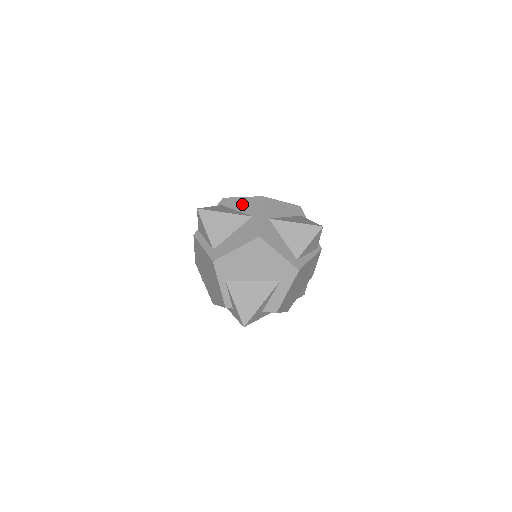
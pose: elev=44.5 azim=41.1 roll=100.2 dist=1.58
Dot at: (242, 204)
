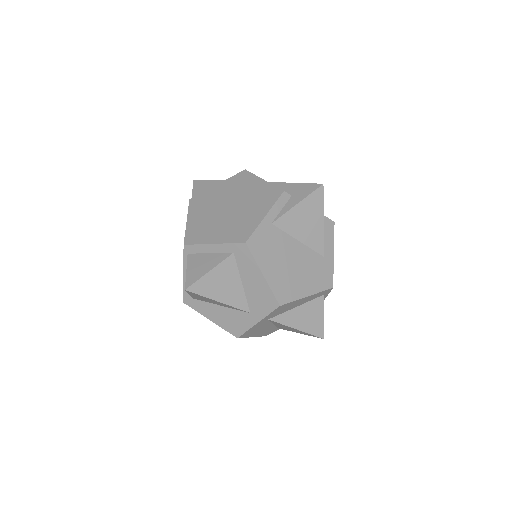
Dot at: occluded
